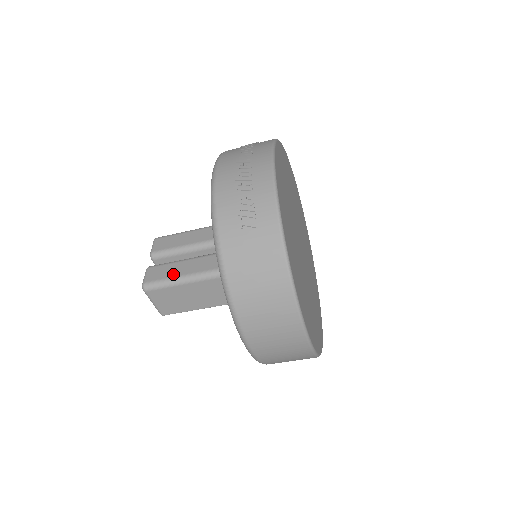
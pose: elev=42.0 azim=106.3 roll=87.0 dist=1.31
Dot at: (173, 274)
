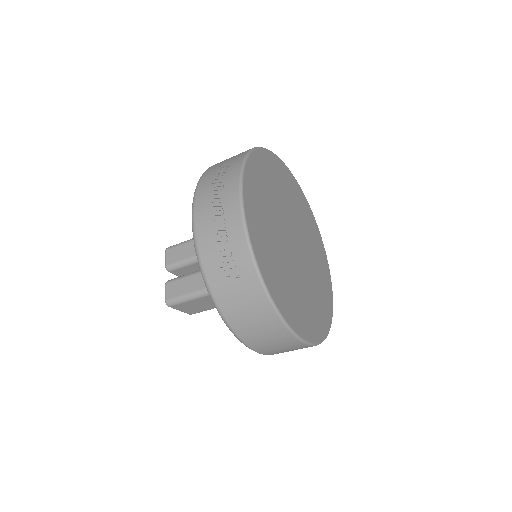
Dot at: (187, 290)
